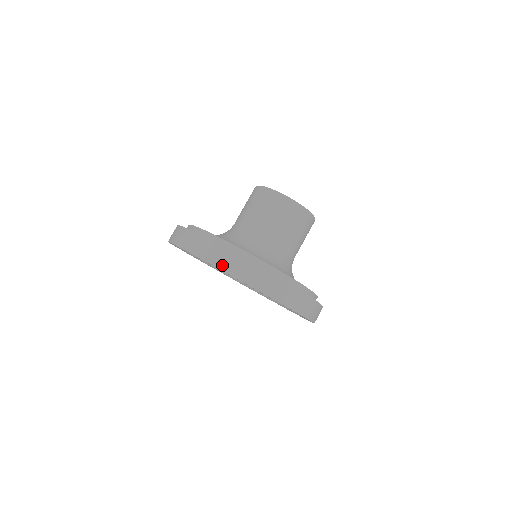
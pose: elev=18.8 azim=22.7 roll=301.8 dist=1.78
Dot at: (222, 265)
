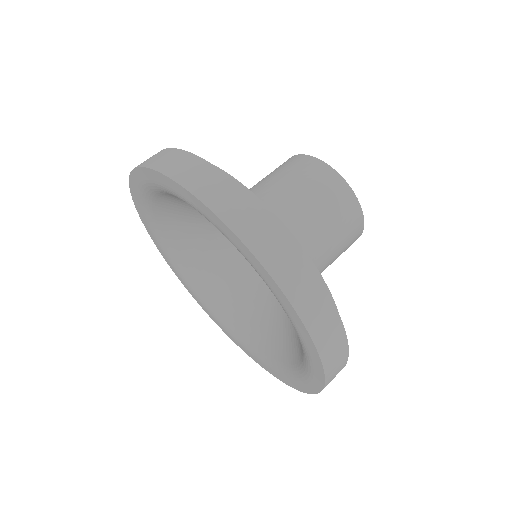
Dot at: (173, 171)
